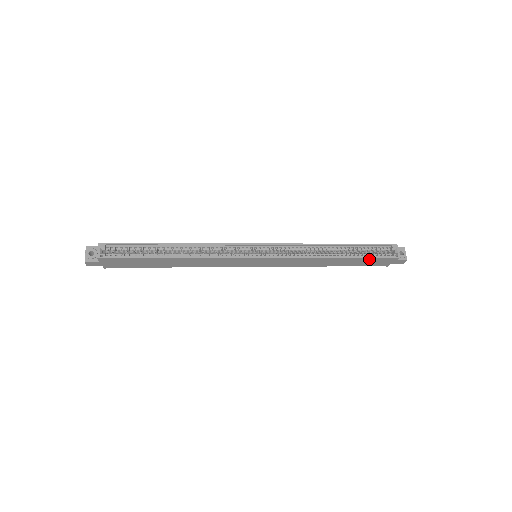
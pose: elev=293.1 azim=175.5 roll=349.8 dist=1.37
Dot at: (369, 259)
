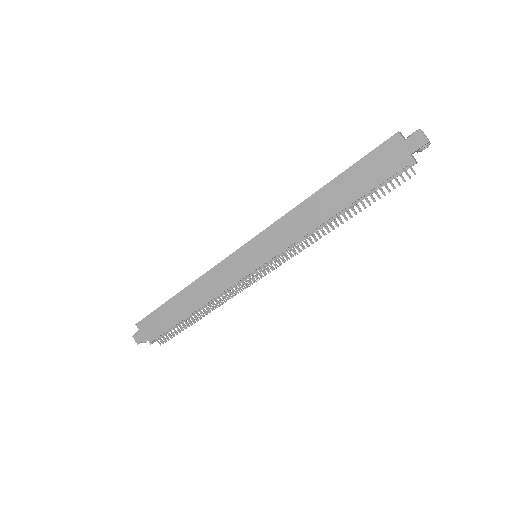
Dot at: (363, 165)
